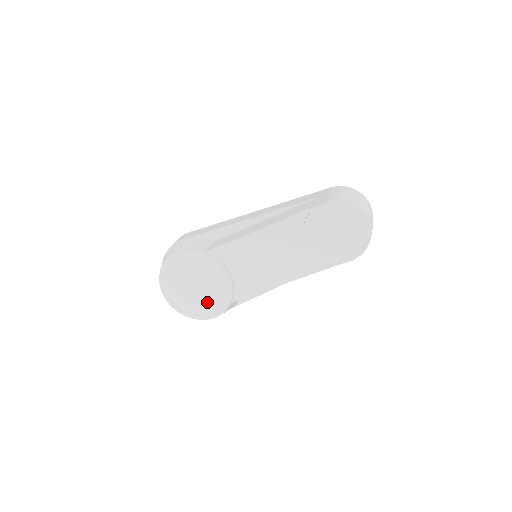
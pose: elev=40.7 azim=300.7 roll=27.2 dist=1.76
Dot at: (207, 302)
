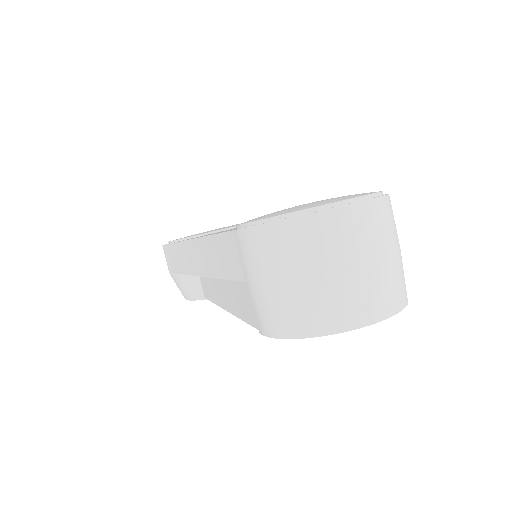
Dot at: occluded
